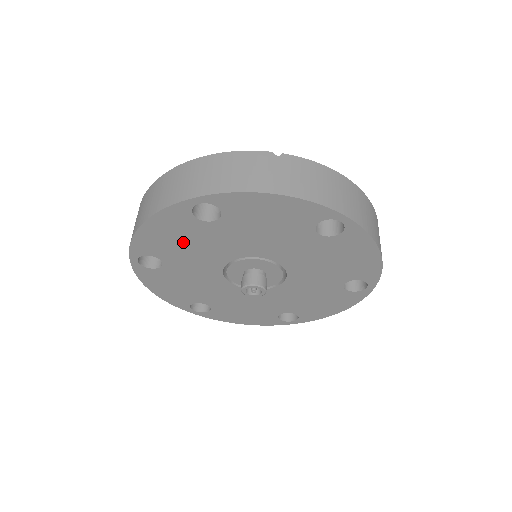
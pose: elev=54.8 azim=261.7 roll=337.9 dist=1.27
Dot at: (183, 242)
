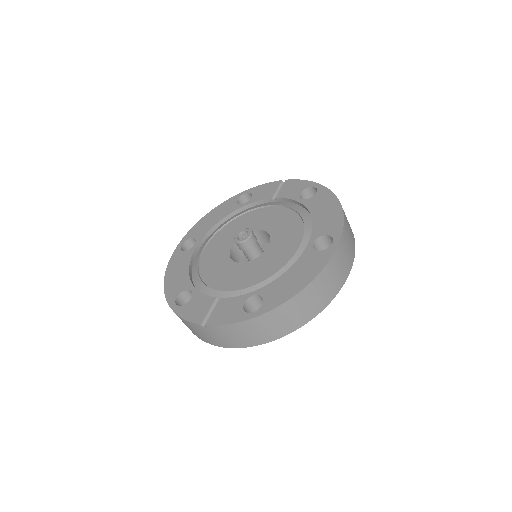
Dot at: occluded
